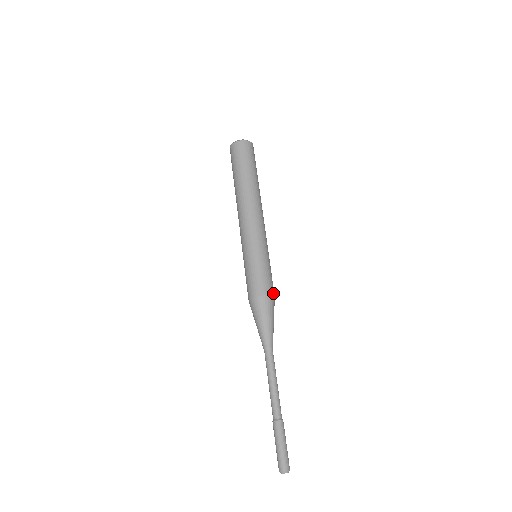
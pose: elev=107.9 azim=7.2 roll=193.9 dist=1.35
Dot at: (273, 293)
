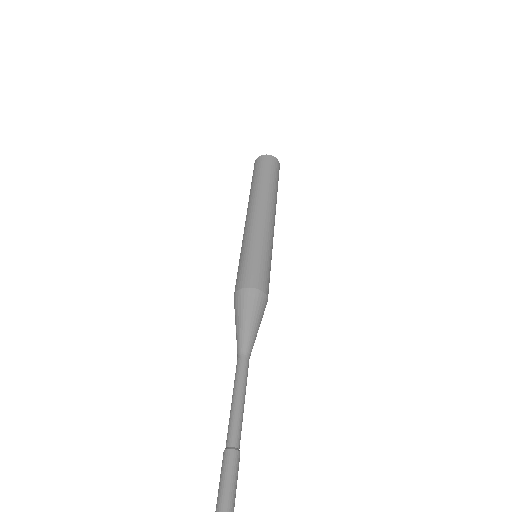
Dot at: occluded
